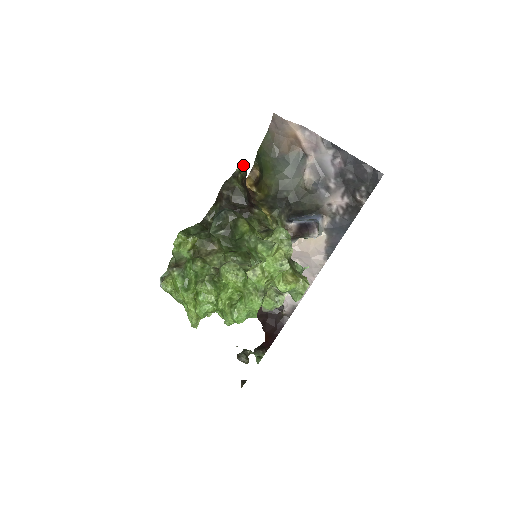
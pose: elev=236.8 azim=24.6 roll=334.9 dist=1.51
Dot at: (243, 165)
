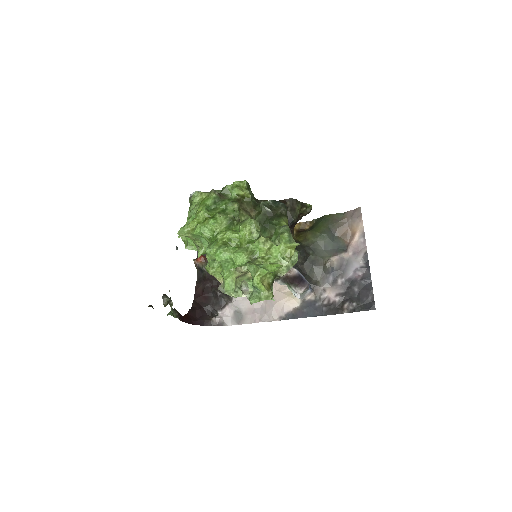
Dot at: occluded
